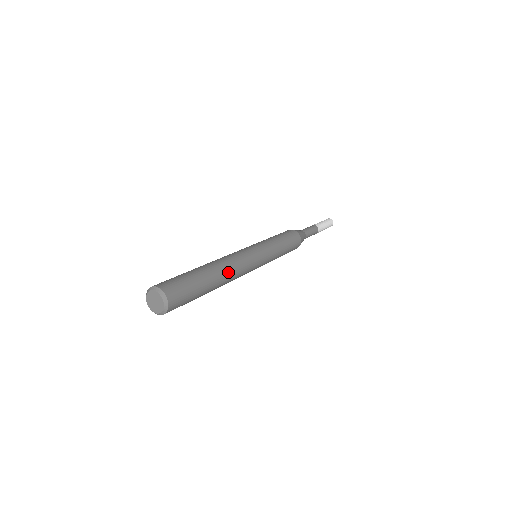
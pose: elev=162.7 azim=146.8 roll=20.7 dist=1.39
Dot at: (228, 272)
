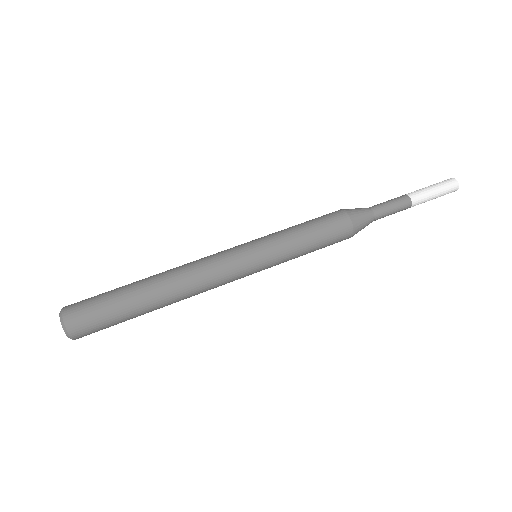
Dot at: (180, 295)
